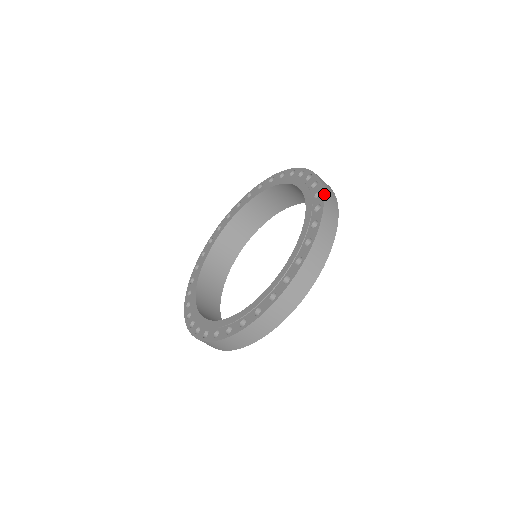
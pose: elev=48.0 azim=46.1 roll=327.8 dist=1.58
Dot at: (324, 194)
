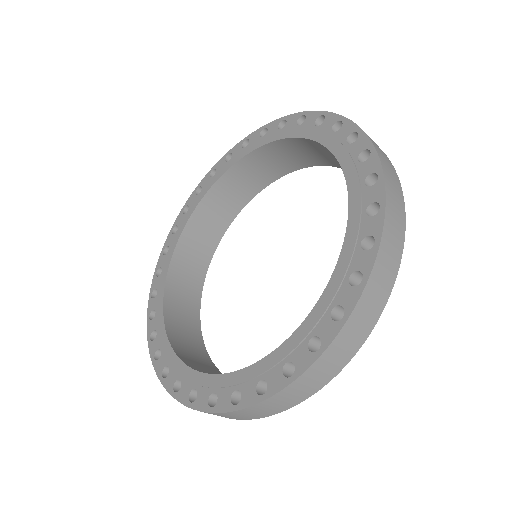
Dot at: (341, 330)
